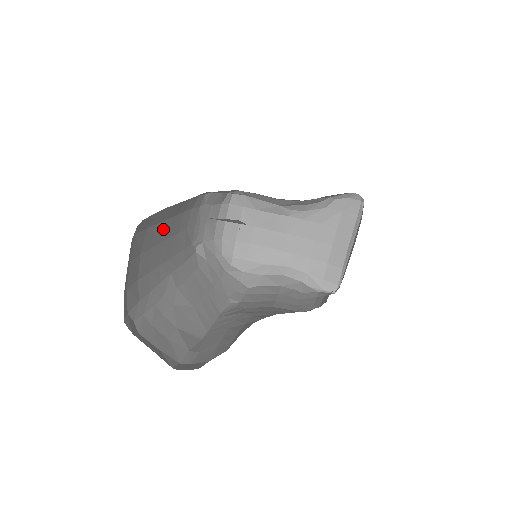
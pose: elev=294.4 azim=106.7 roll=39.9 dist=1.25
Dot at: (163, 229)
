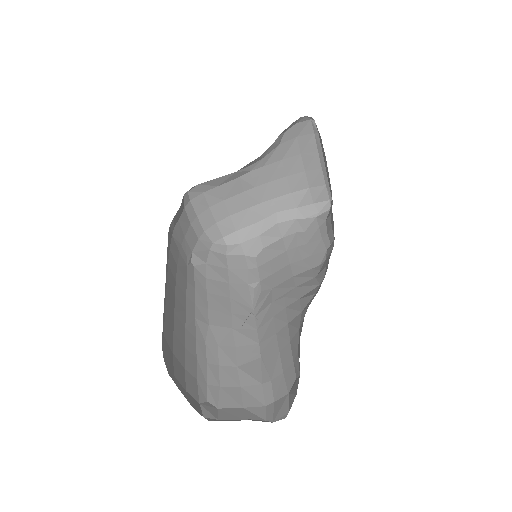
Dot at: (169, 306)
